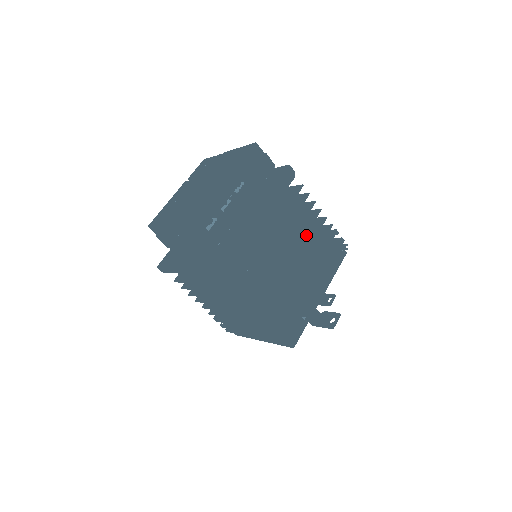
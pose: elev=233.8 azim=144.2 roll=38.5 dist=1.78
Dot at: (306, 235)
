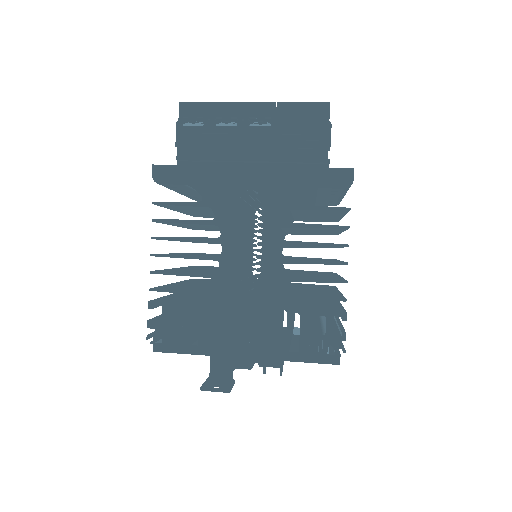
Dot at: (305, 276)
